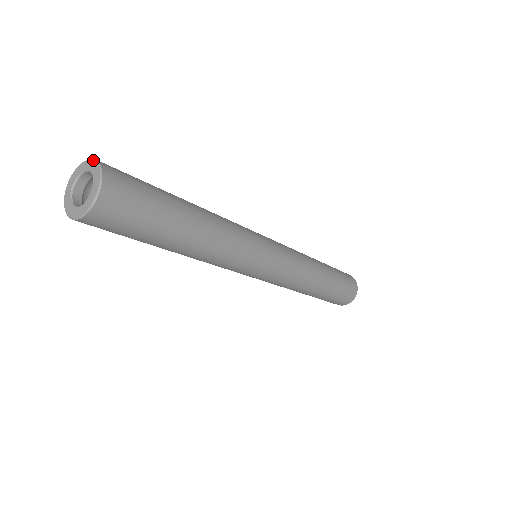
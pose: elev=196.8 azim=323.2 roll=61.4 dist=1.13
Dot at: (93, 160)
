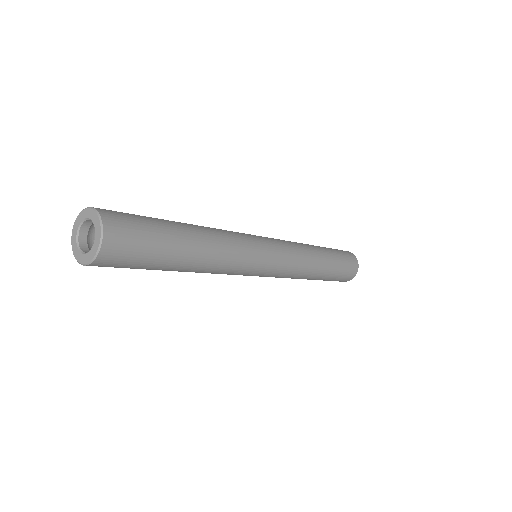
Dot at: (84, 209)
